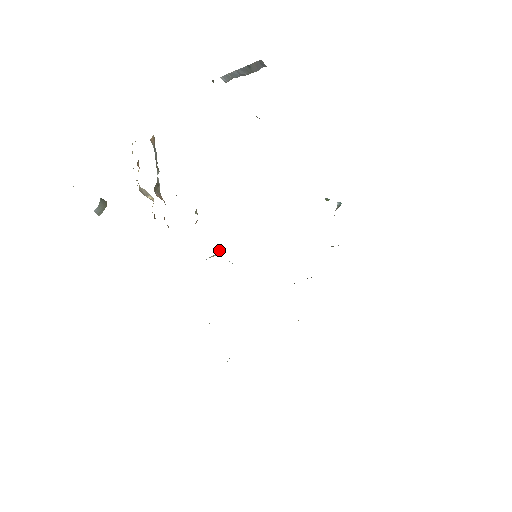
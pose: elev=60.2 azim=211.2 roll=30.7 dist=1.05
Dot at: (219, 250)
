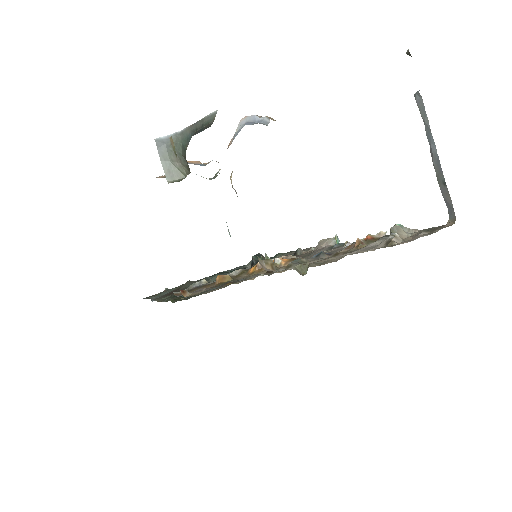
Dot at: occluded
